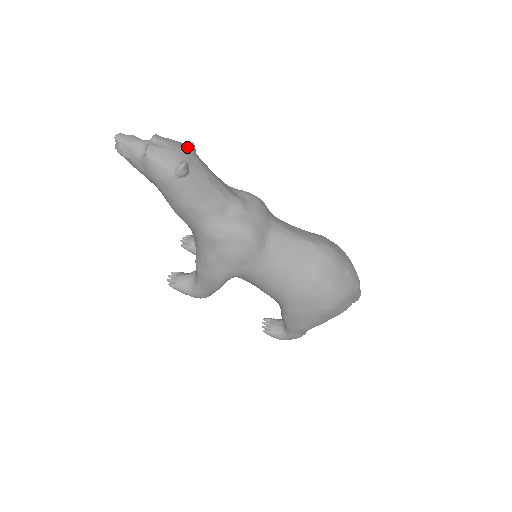
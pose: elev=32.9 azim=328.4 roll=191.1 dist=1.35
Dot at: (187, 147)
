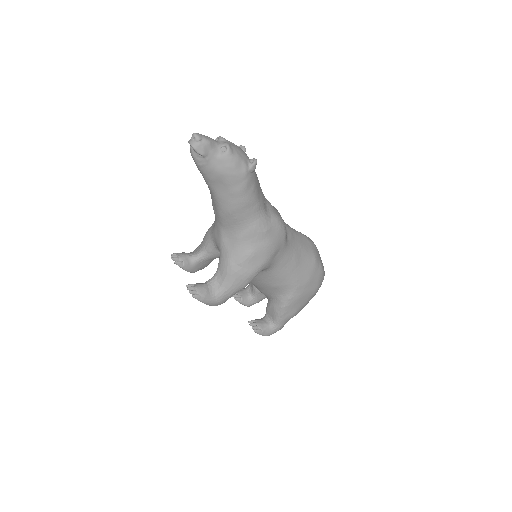
Dot at: occluded
